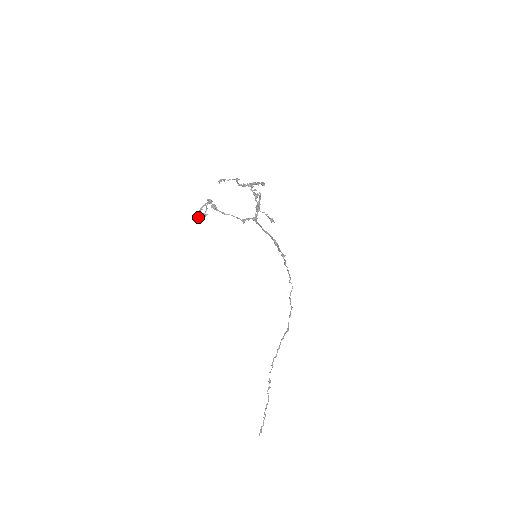
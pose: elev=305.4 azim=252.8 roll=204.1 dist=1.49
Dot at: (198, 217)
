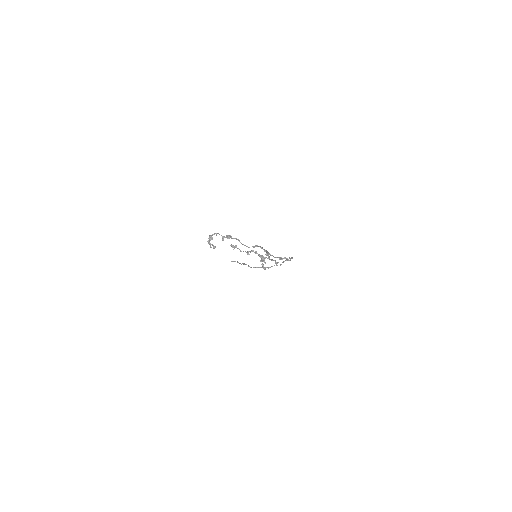
Dot at: (209, 237)
